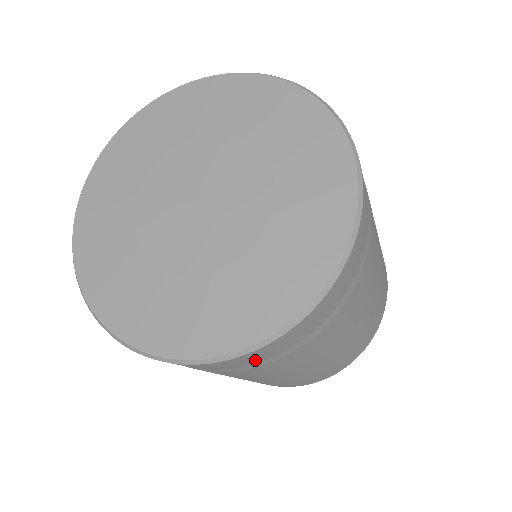
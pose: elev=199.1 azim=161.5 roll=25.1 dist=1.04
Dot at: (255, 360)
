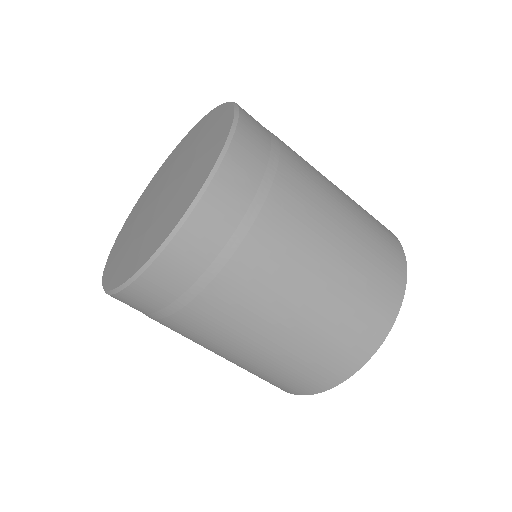
Dot at: (203, 253)
